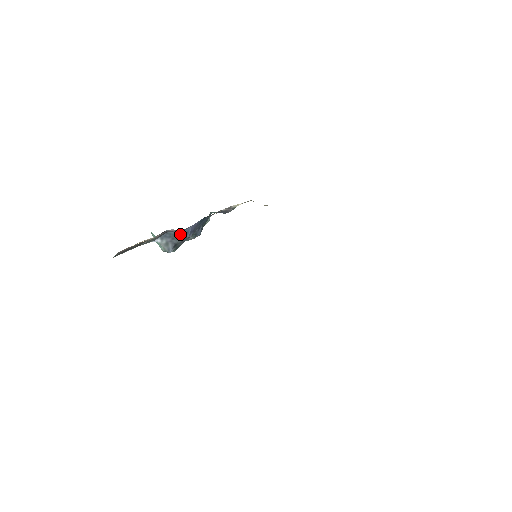
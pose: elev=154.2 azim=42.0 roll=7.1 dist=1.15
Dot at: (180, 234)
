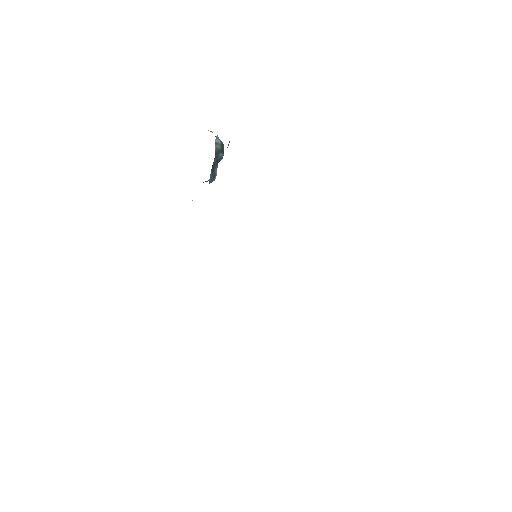
Dot at: occluded
